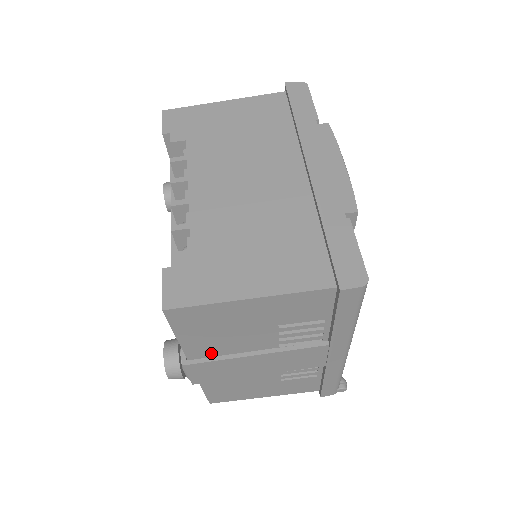
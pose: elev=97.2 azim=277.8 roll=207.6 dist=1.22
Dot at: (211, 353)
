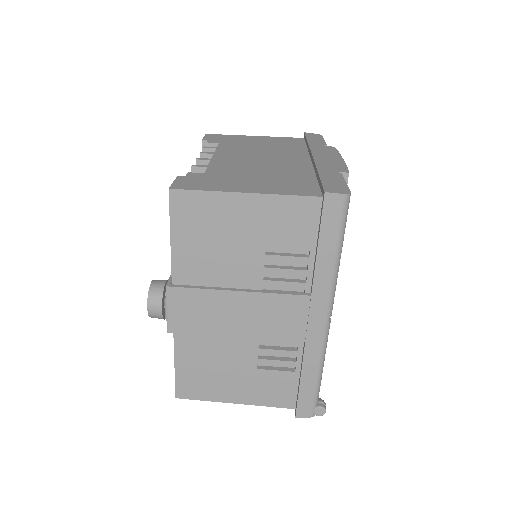
Dot at: (196, 283)
